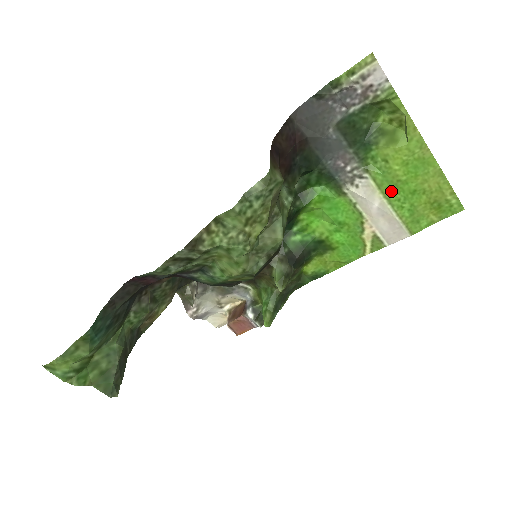
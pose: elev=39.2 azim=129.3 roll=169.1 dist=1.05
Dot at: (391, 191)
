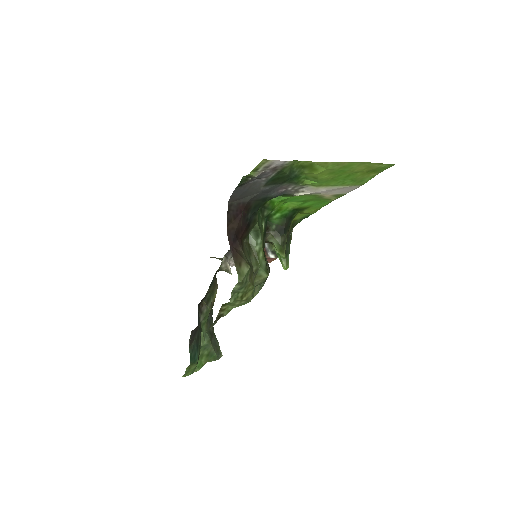
Dot at: (330, 183)
